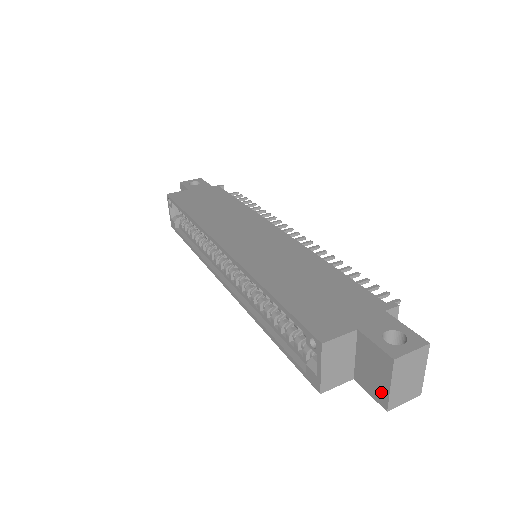
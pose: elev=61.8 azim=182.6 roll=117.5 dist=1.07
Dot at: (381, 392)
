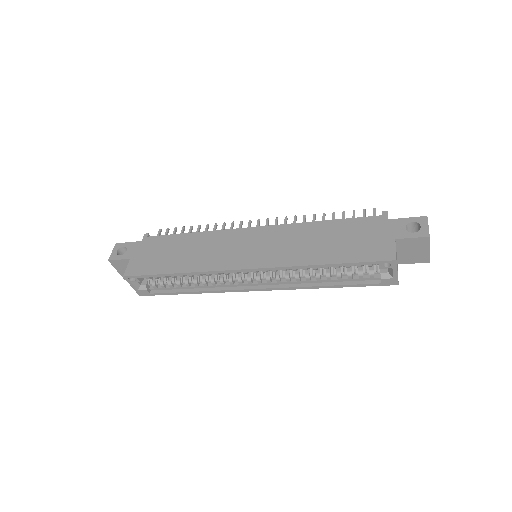
Dot at: (423, 257)
